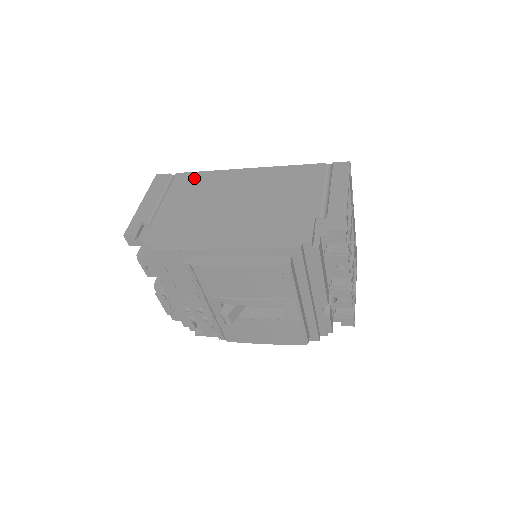
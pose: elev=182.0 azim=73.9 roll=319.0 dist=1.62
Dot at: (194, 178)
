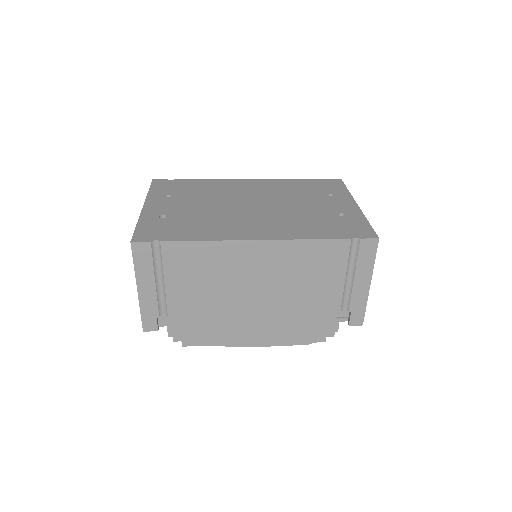
Dot at: (191, 253)
